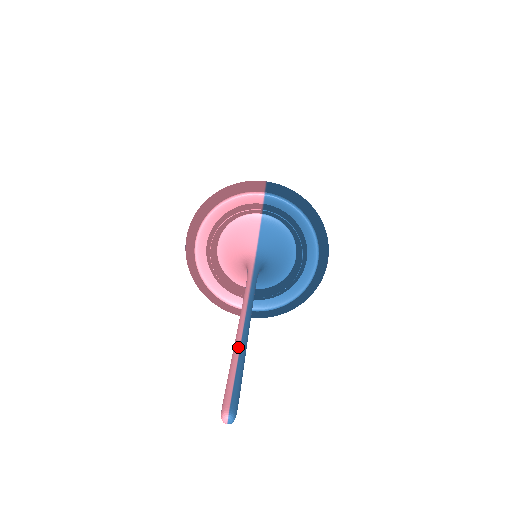
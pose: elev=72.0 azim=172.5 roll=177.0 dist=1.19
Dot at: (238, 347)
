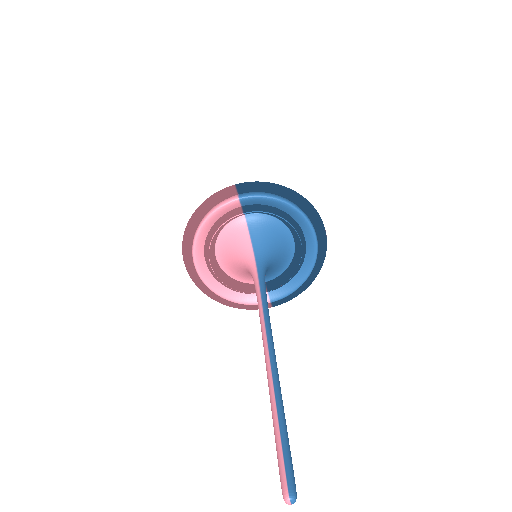
Dot at: (274, 403)
